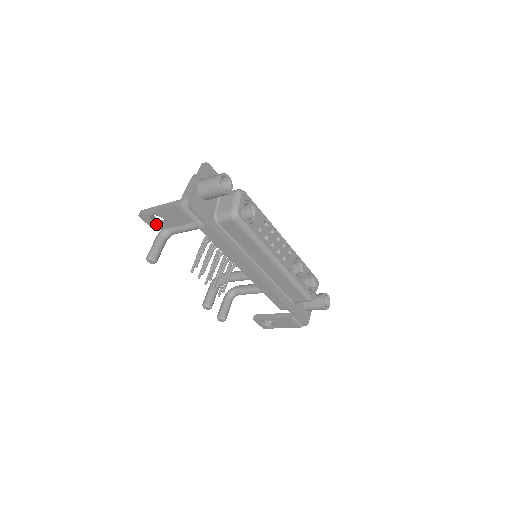
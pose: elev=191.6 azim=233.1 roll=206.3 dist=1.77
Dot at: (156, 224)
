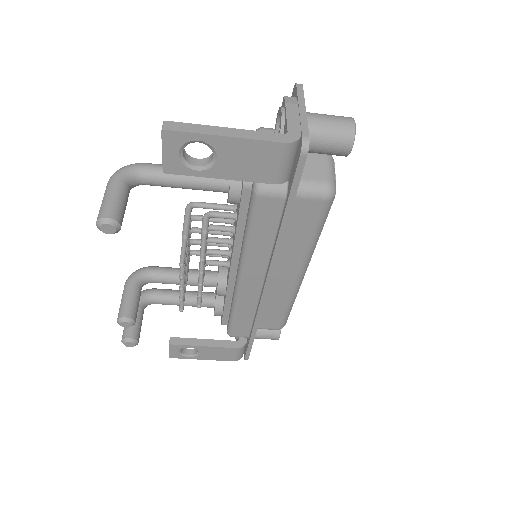
Dot at: (183, 160)
